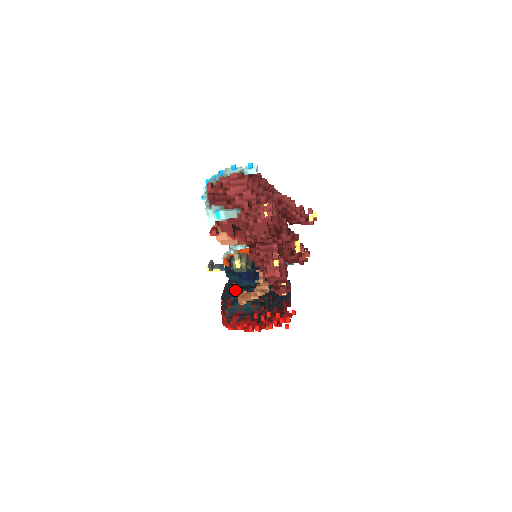
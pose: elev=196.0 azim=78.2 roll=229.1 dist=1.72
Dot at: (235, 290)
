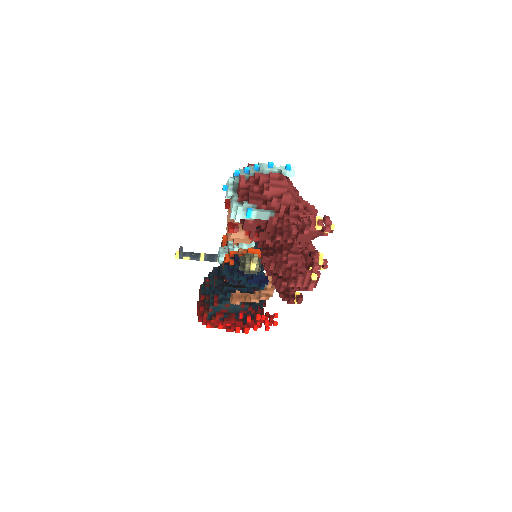
Dot at: (226, 288)
